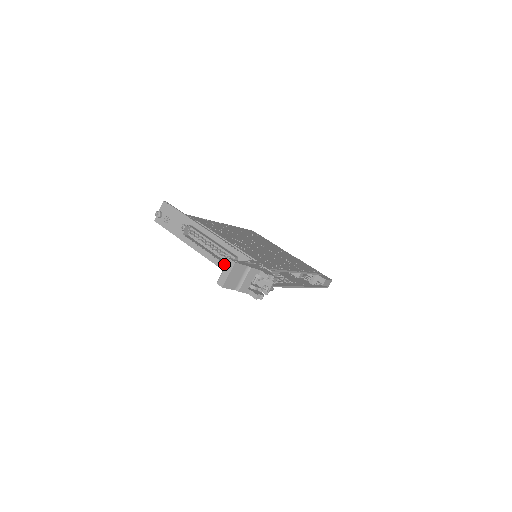
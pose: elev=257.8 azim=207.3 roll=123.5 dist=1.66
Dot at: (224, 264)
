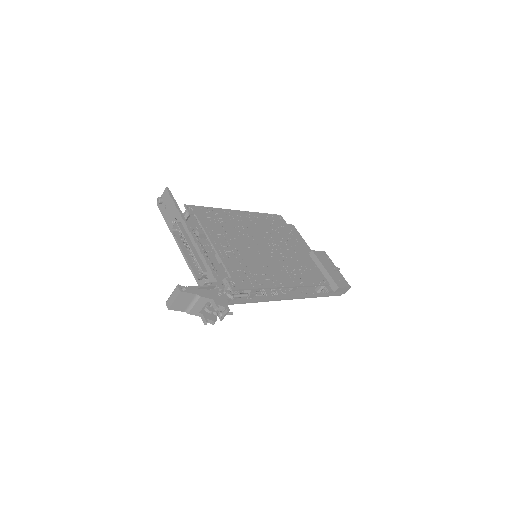
Dot at: (196, 273)
